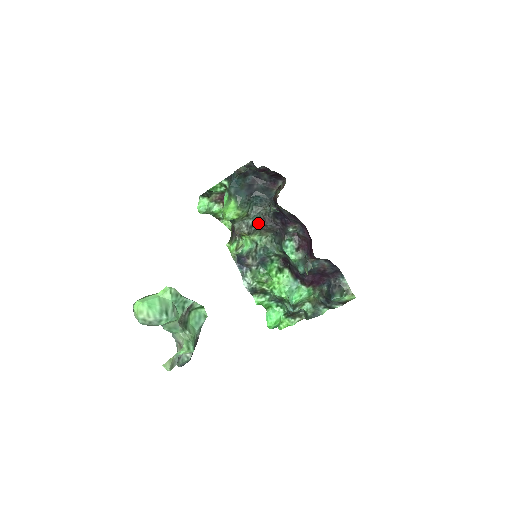
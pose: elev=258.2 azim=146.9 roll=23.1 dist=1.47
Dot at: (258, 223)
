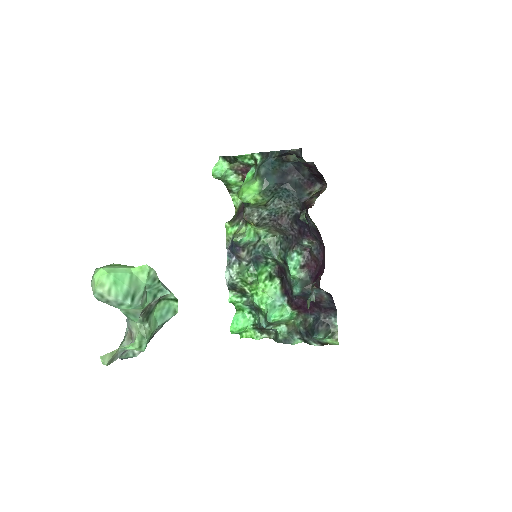
Dot at: (272, 218)
